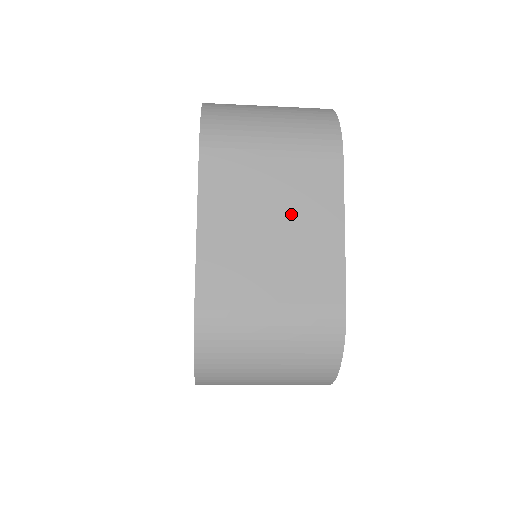
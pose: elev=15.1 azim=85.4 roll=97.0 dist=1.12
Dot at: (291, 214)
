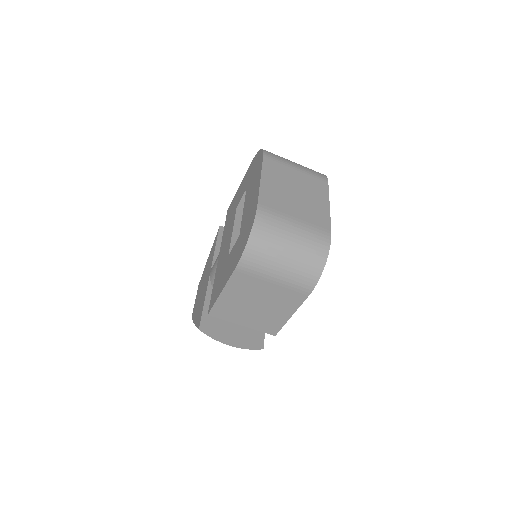
Dot at: (305, 191)
